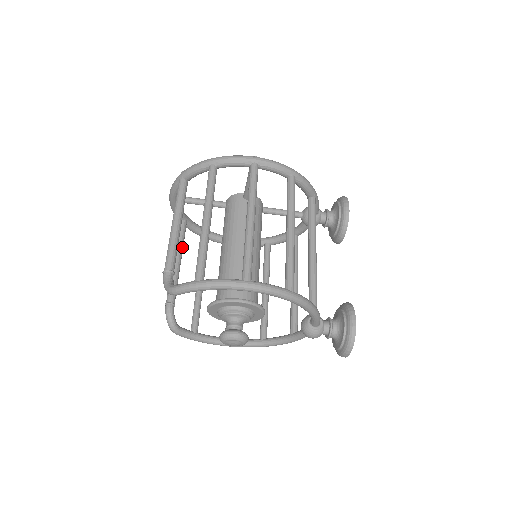
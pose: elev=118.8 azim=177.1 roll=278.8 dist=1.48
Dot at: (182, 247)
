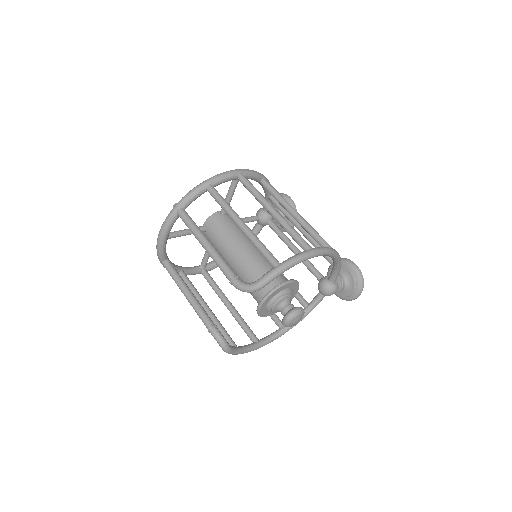
Dot at: (183, 280)
